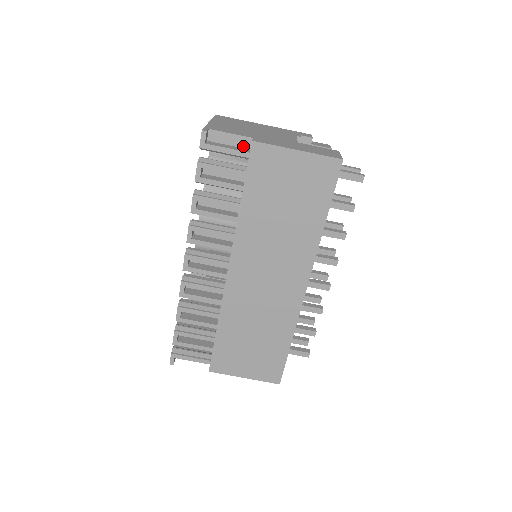
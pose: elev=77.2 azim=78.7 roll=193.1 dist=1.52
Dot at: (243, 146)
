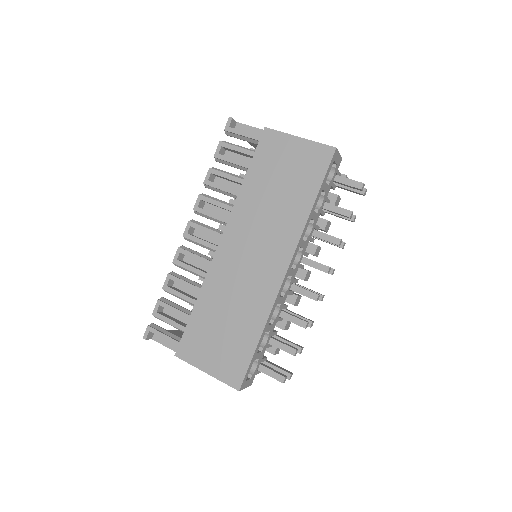
Dot at: occluded
